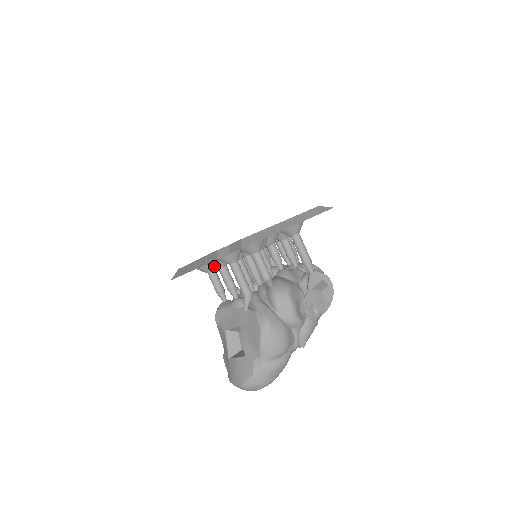
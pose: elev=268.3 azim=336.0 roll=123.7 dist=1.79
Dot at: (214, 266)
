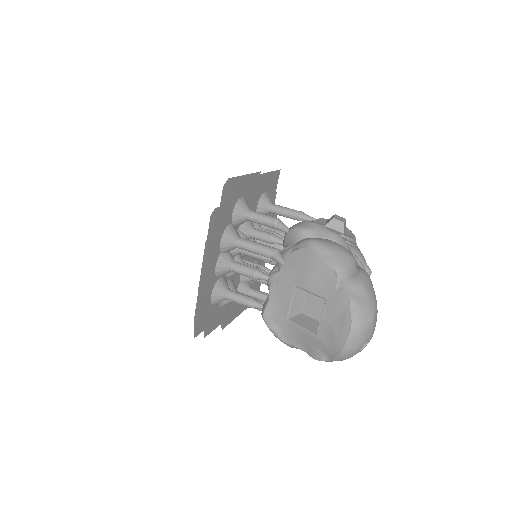
Dot at: (223, 266)
